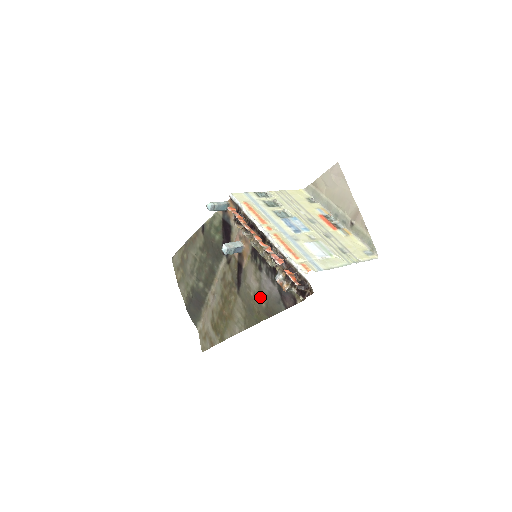
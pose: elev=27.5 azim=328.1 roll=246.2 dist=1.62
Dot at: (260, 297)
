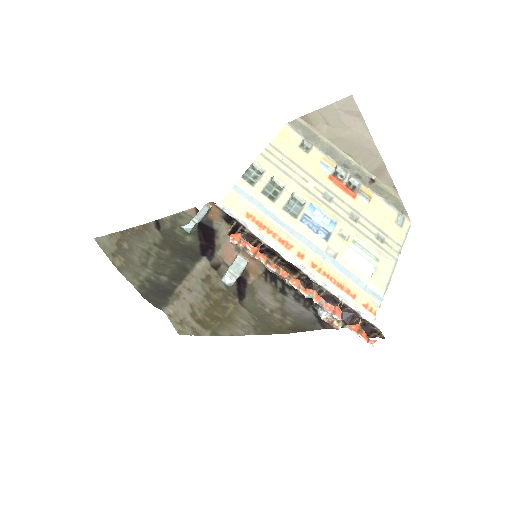
Dot at: (282, 315)
